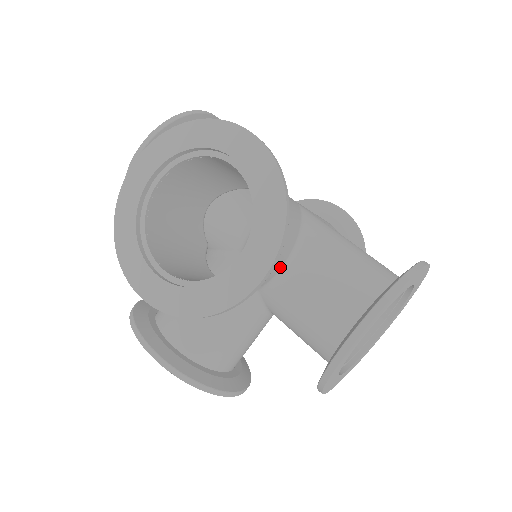
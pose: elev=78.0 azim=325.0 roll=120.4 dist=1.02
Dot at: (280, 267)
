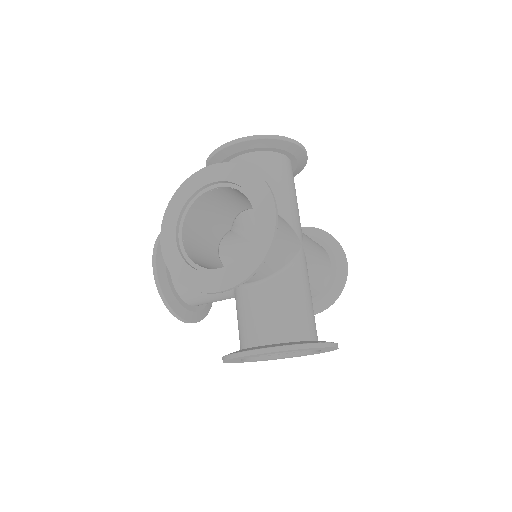
Dot at: (251, 281)
